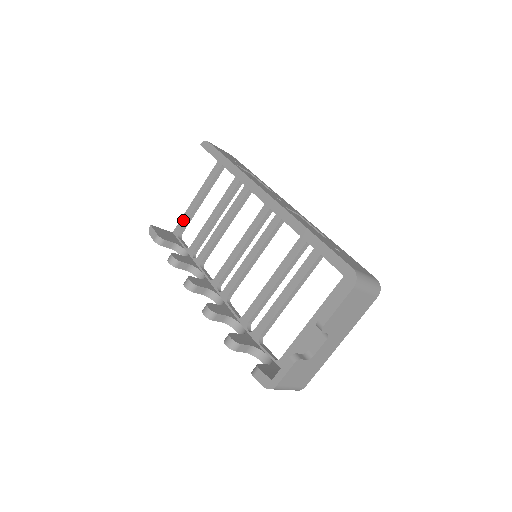
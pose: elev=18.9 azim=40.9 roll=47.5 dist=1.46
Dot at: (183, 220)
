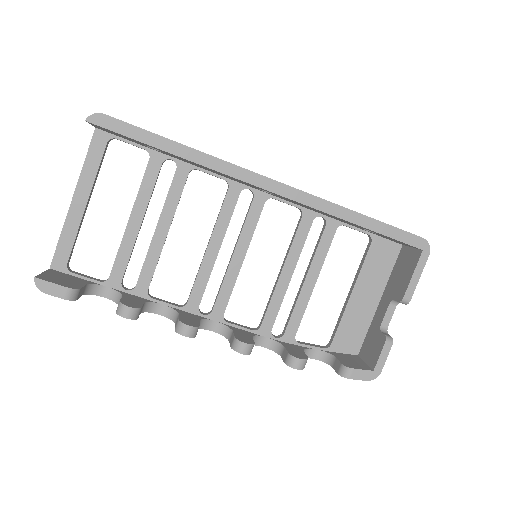
Dot at: (65, 244)
